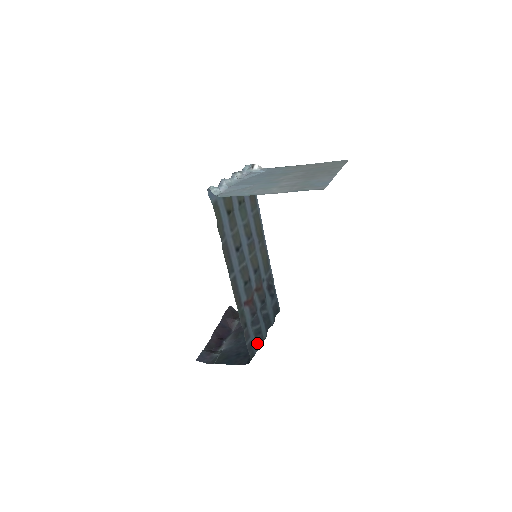
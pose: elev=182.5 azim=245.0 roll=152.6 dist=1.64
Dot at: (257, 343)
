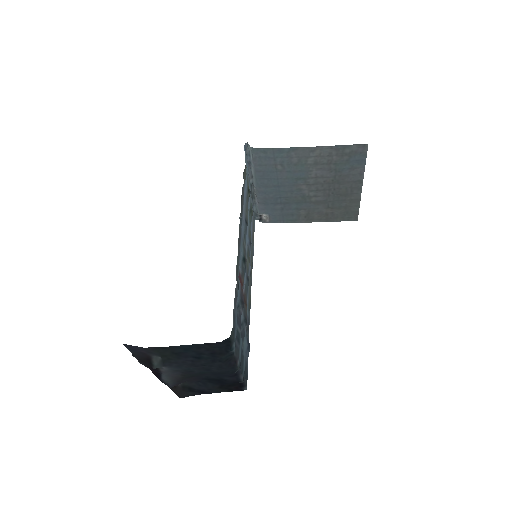
Dot at: (235, 344)
